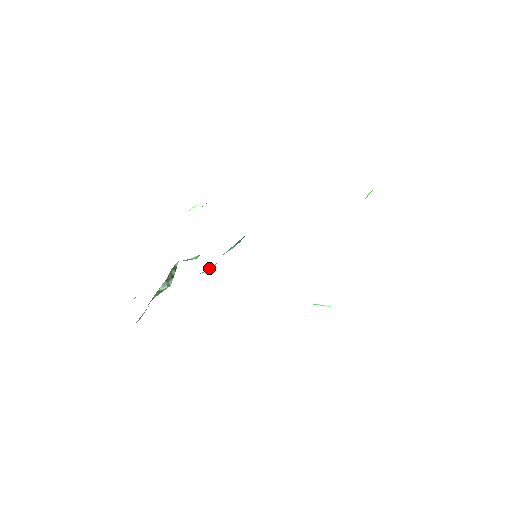
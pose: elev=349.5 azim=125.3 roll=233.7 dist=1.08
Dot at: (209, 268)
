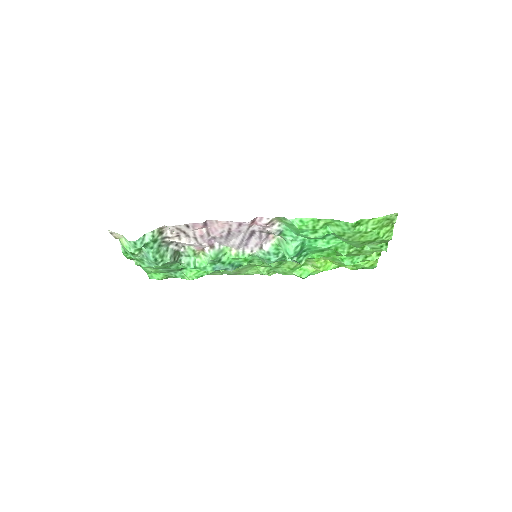
Dot at: (217, 252)
